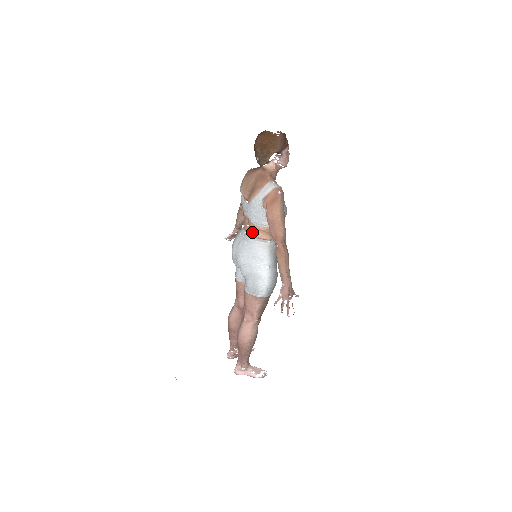
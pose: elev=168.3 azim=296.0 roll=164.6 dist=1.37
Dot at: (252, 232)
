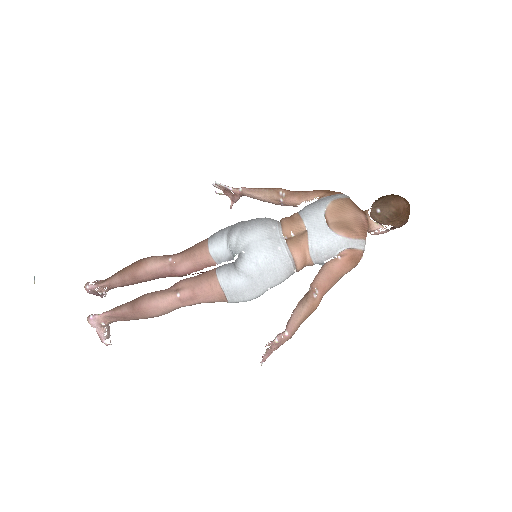
Dot at: (297, 249)
